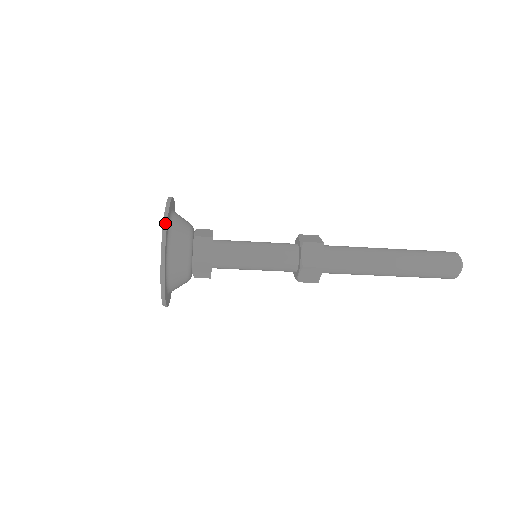
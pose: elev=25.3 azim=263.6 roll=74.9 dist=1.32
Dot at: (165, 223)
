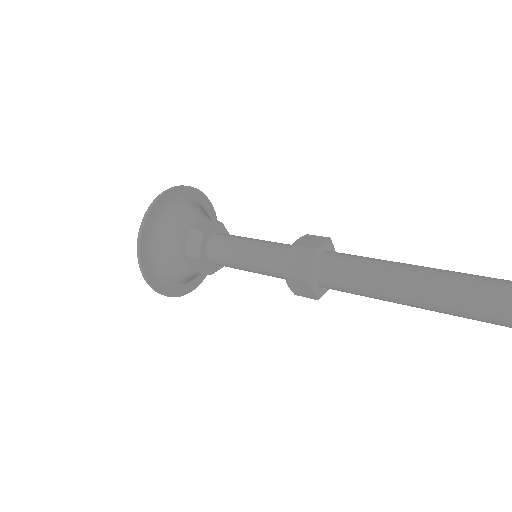
Dot at: (143, 275)
